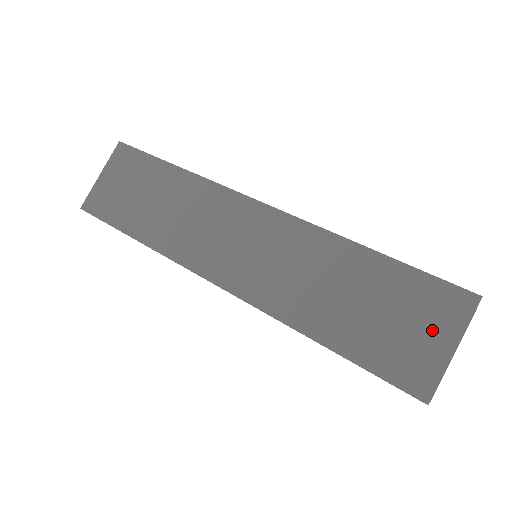
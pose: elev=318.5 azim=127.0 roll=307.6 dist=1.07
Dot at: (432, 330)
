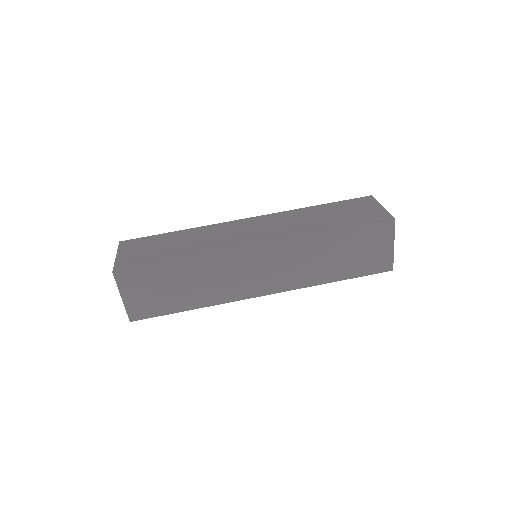
Dot at: (381, 245)
